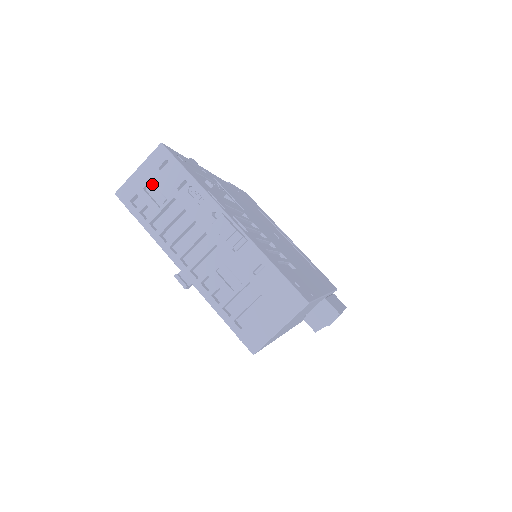
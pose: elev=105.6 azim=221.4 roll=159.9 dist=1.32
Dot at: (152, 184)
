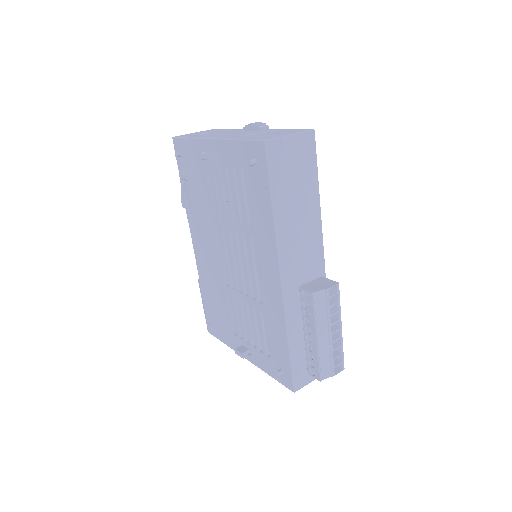
Dot at: (203, 133)
